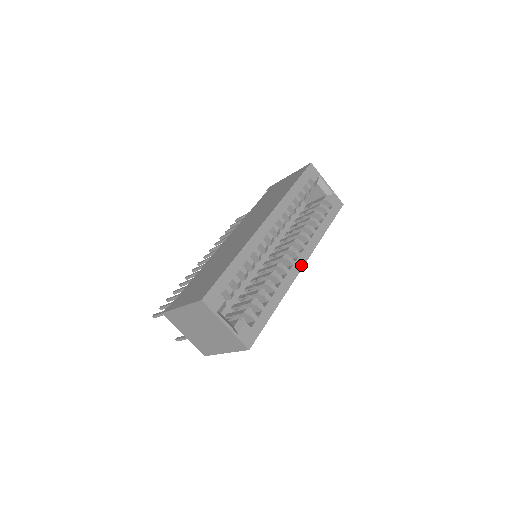
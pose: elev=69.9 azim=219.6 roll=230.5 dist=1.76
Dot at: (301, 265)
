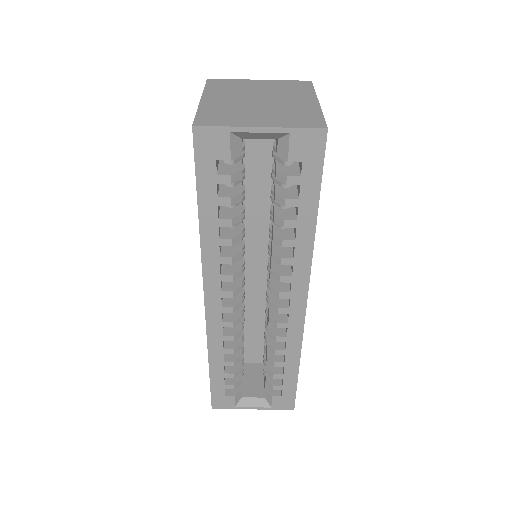
Dot at: (302, 304)
